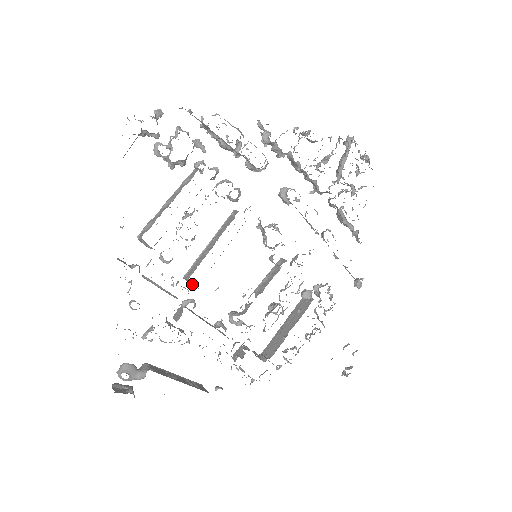
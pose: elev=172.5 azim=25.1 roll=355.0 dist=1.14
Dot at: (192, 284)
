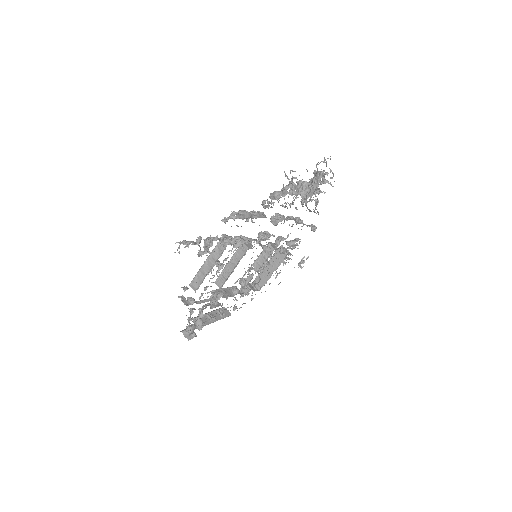
Dot at: occluded
